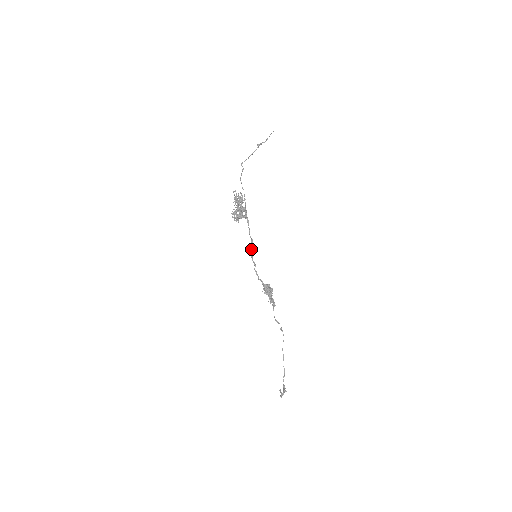
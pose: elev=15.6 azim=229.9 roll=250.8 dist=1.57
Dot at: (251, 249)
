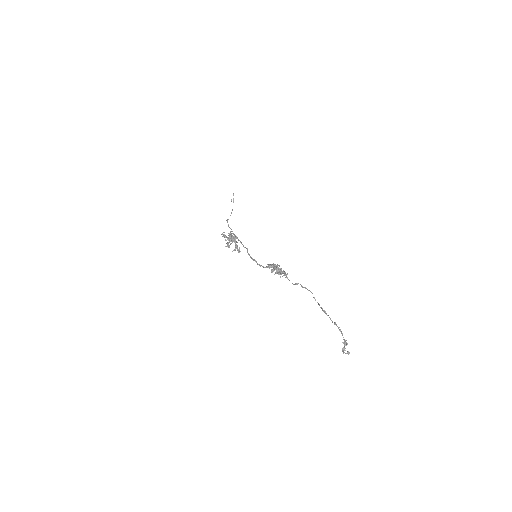
Dot at: (249, 254)
